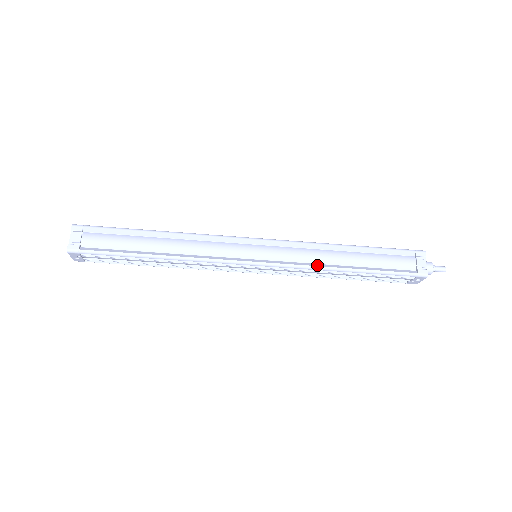
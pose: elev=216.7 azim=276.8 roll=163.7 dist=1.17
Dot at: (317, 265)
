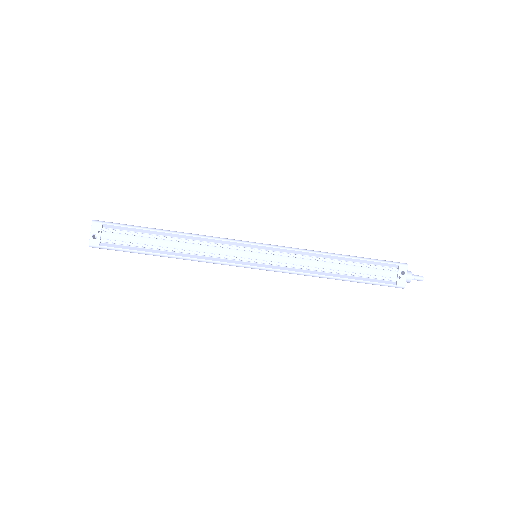
Dot at: (311, 251)
